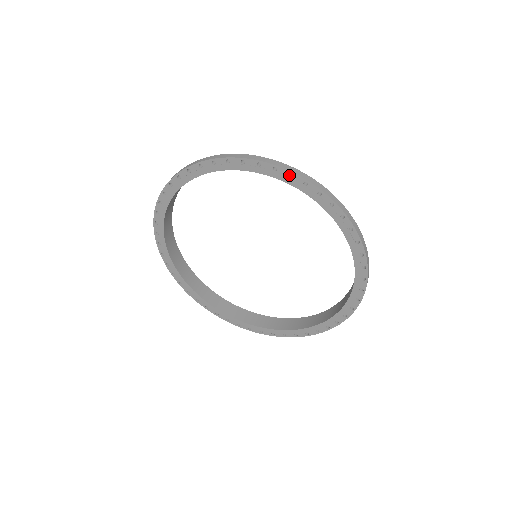
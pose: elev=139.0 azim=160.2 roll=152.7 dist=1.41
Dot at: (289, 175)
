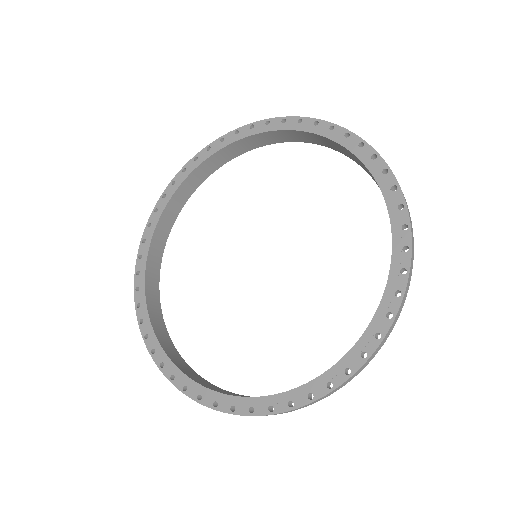
Dot at: (185, 174)
